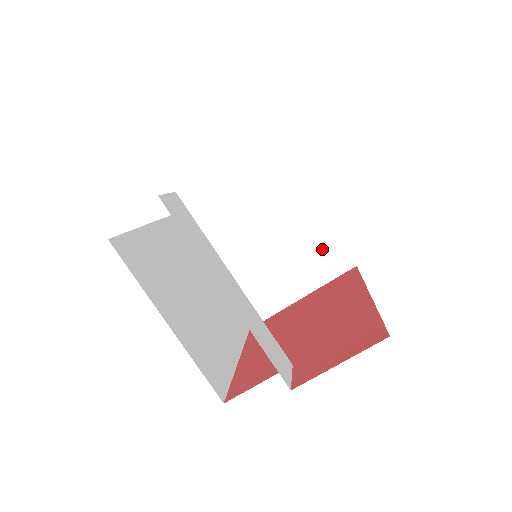
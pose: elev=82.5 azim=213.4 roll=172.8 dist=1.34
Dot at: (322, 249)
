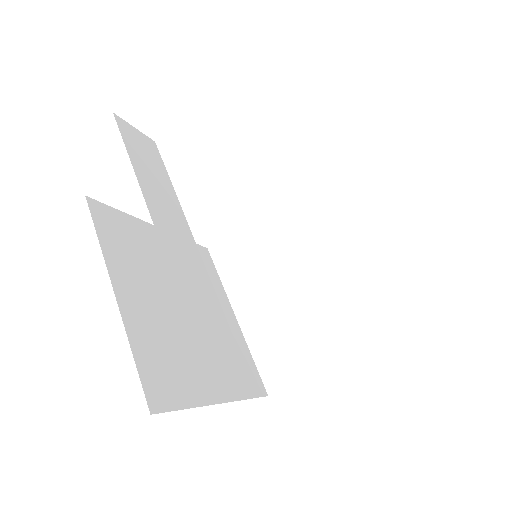
Dot at: (369, 296)
